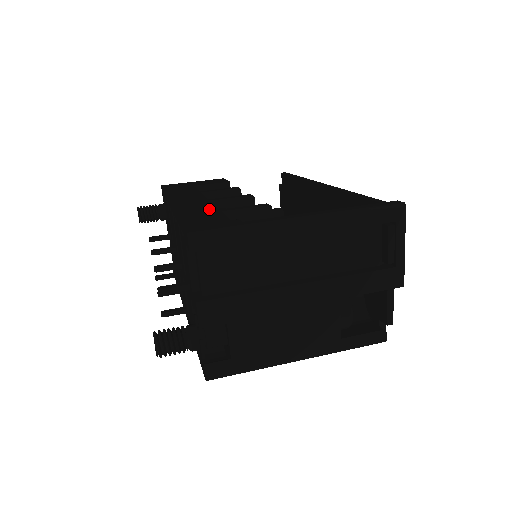
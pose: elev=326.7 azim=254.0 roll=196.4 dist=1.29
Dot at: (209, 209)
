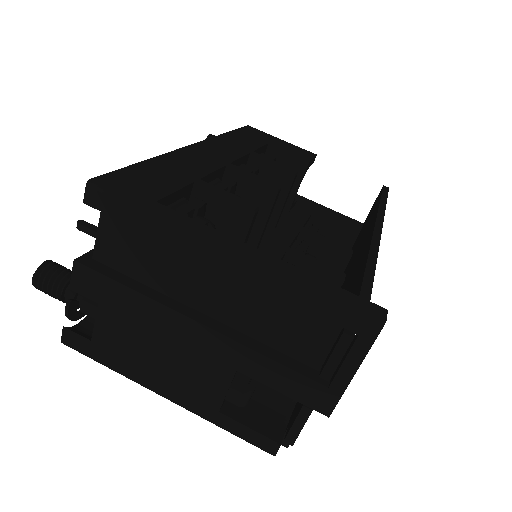
Dot at: (193, 172)
